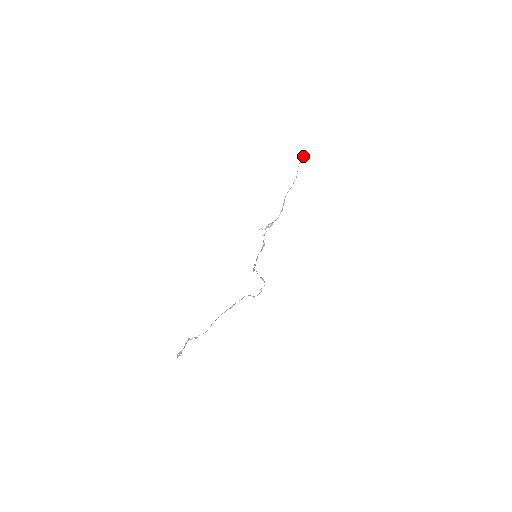
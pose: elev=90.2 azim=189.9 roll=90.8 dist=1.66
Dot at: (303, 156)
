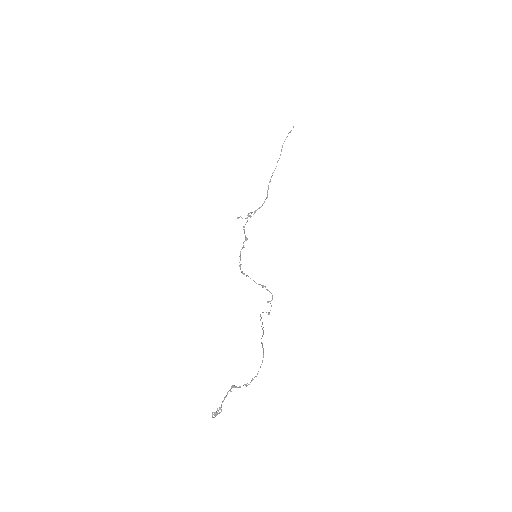
Dot at: (288, 133)
